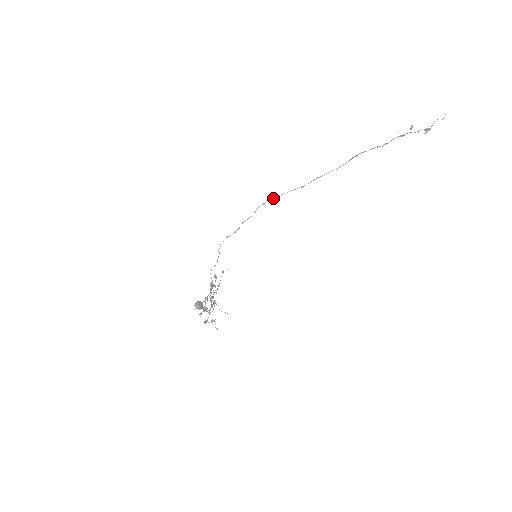
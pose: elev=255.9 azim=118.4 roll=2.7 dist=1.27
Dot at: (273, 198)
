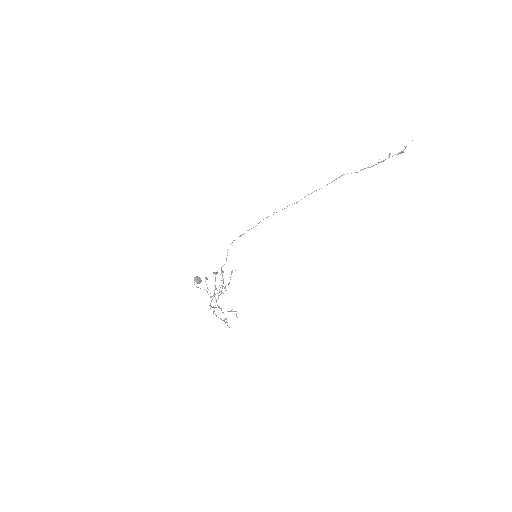
Dot at: occluded
